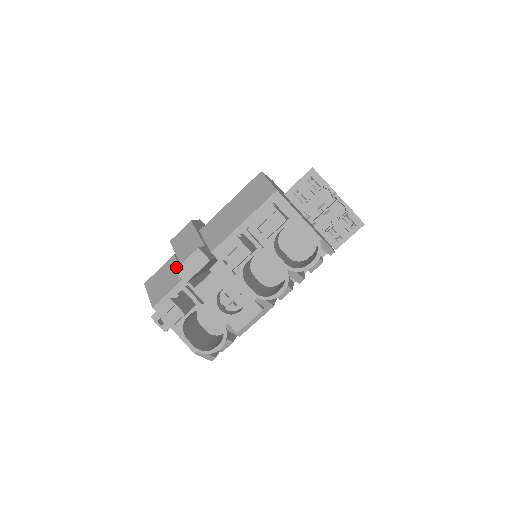
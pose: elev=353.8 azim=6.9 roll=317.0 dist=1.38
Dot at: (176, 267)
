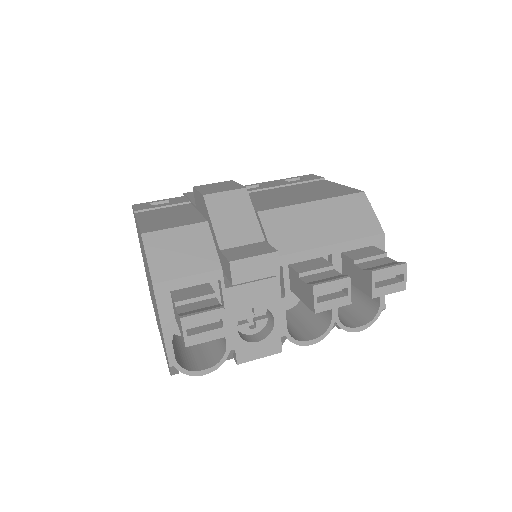
Dot at: (209, 243)
